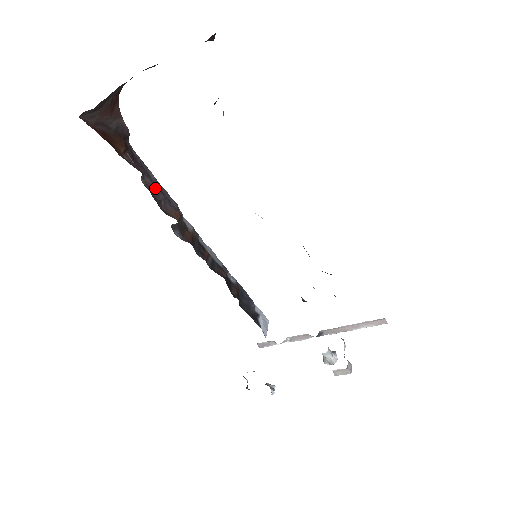
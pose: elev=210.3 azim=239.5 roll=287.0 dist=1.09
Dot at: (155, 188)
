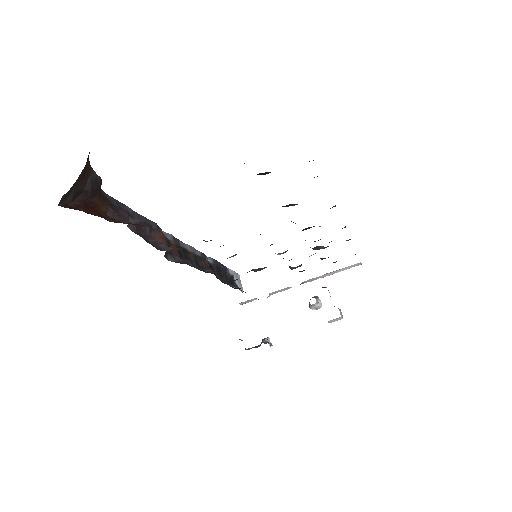
Dot at: occluded
